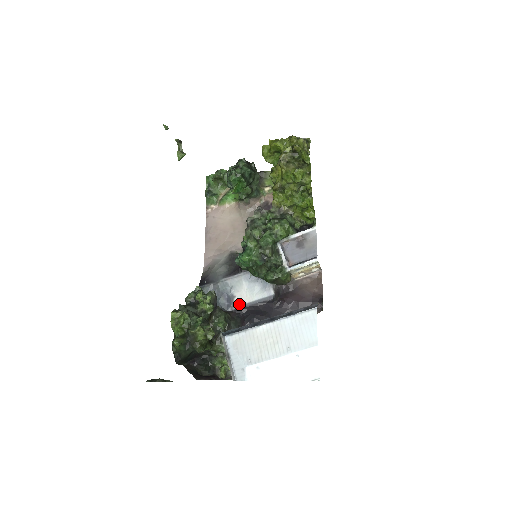
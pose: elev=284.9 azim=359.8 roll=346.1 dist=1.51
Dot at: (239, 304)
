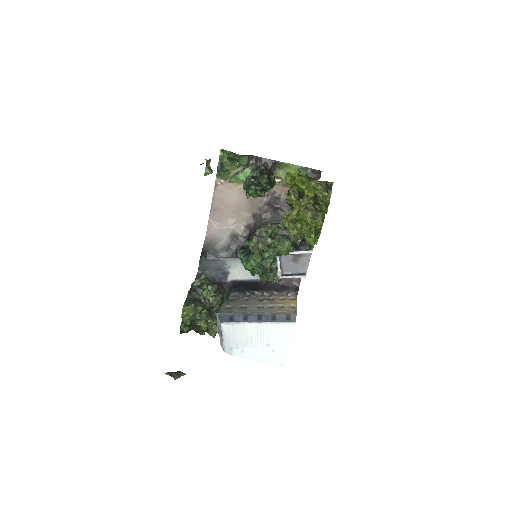
Dot at: (232, 279)
